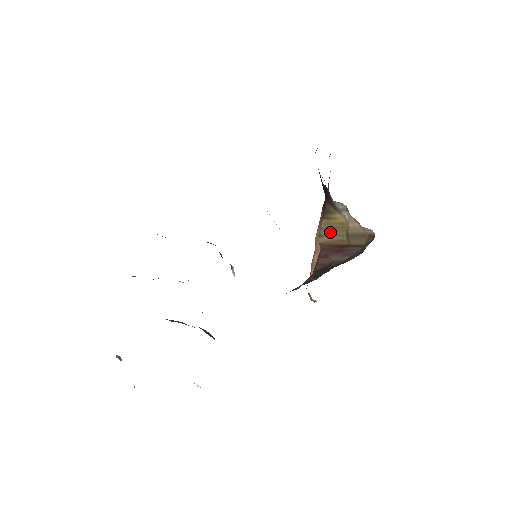
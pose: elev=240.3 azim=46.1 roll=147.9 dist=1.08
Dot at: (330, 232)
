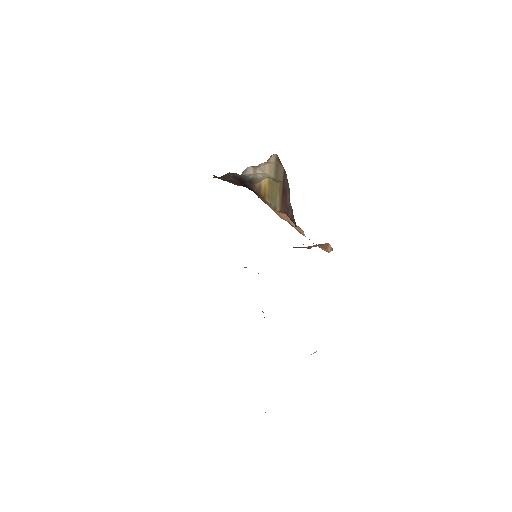
Dot at: (273, 197)
